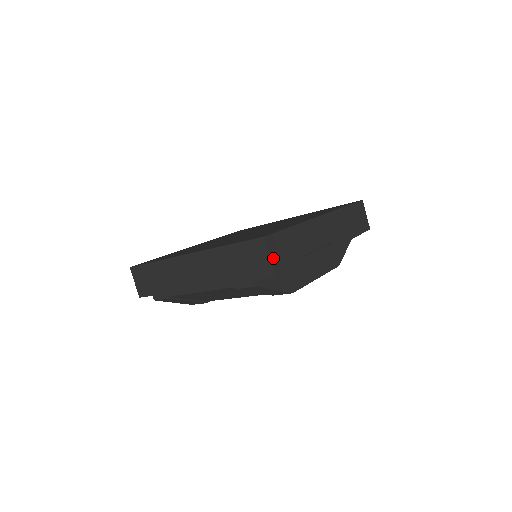
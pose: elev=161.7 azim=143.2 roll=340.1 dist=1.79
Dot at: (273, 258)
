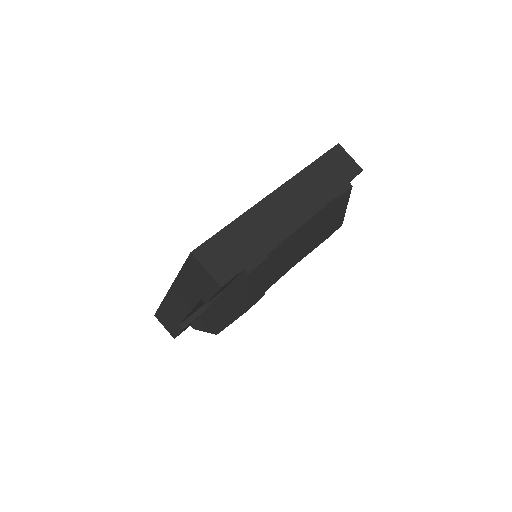
Dot at: (350, 160)
